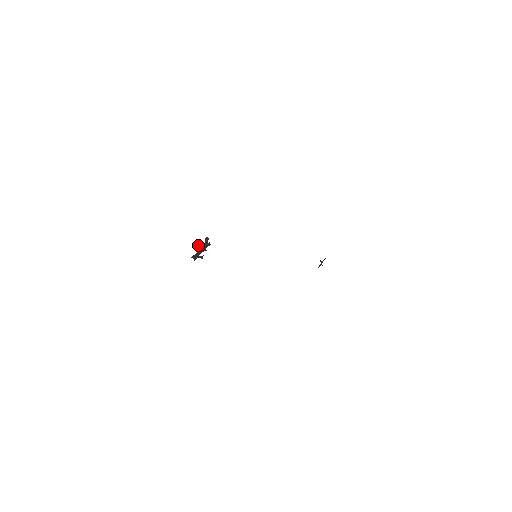
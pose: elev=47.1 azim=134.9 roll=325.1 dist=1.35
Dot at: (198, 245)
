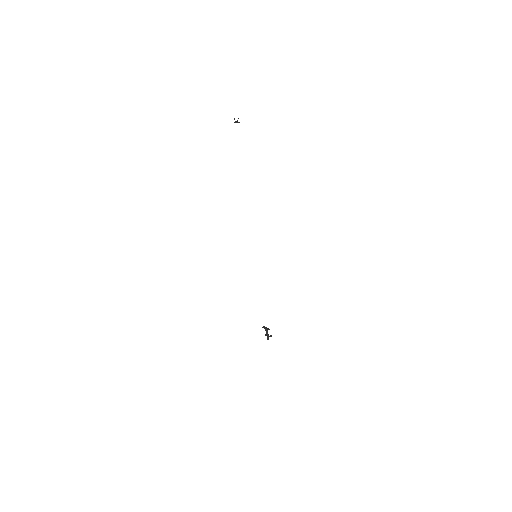
Dot at: (265, 335)
